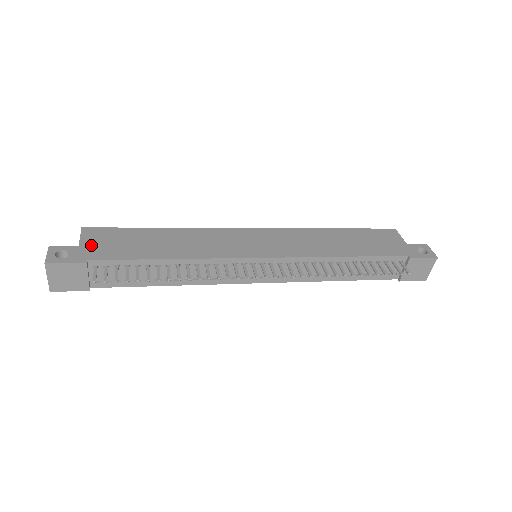
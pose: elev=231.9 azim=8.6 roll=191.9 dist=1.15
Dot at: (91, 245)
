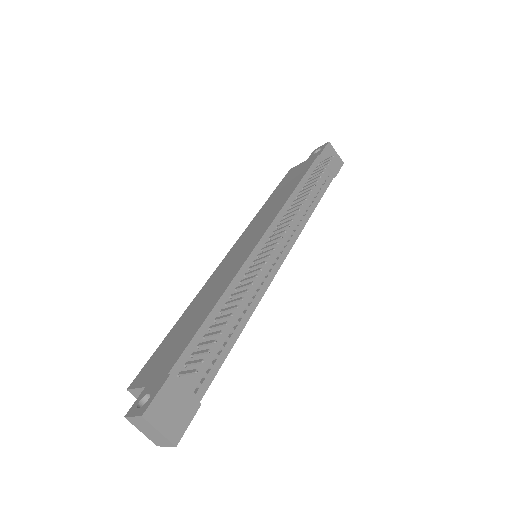
Dot at: (153, 375)
